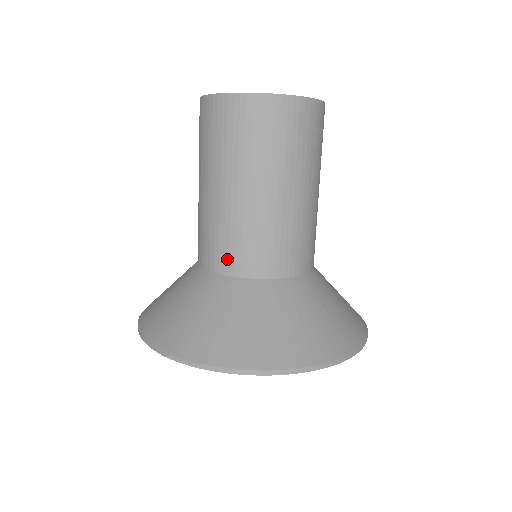
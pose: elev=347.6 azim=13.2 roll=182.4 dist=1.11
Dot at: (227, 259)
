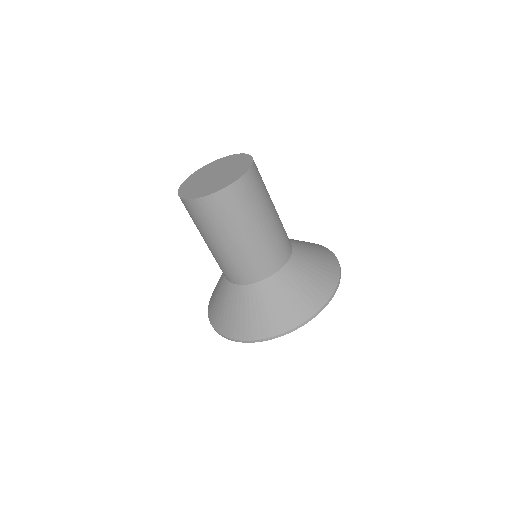
Dot at: (230, 276)
